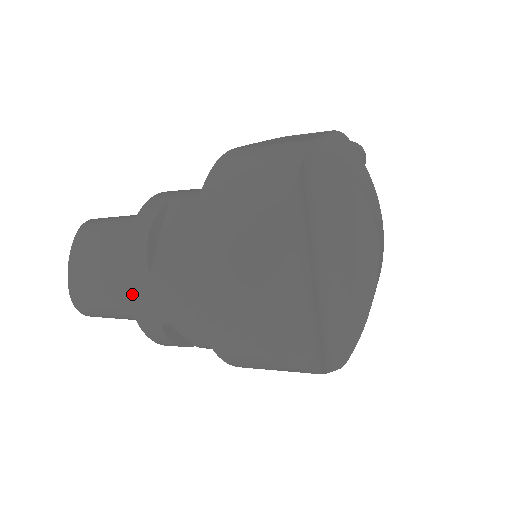
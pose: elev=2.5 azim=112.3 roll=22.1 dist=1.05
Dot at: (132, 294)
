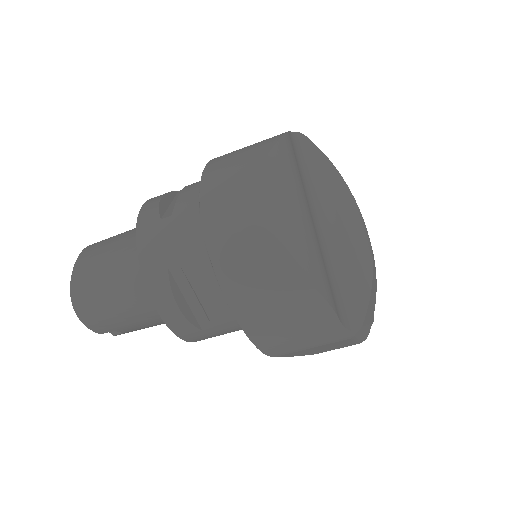
Dot at: (141, 242)
